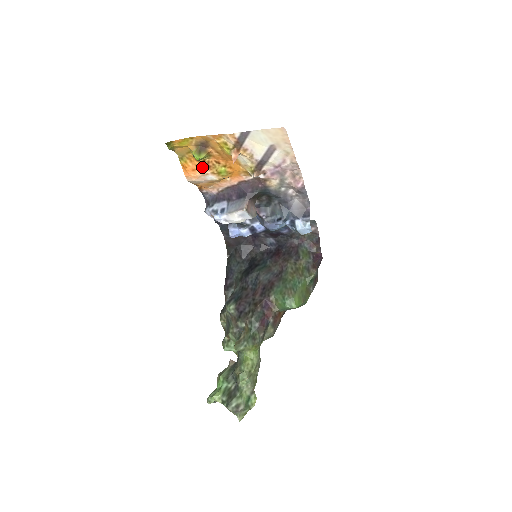
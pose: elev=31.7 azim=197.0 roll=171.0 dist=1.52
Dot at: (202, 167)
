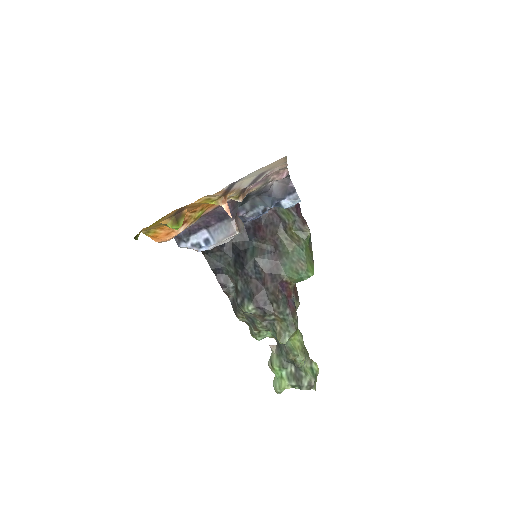
Dot at: occluded
